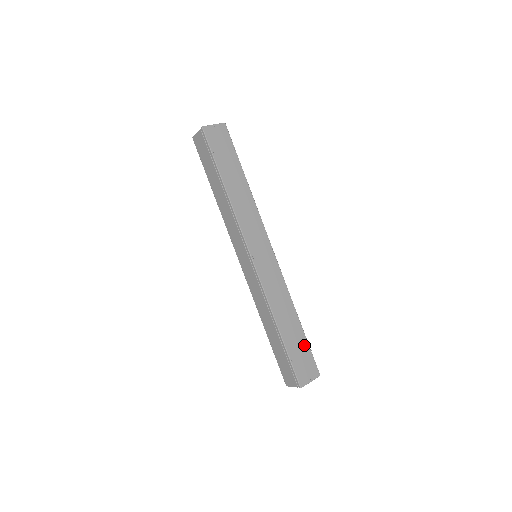
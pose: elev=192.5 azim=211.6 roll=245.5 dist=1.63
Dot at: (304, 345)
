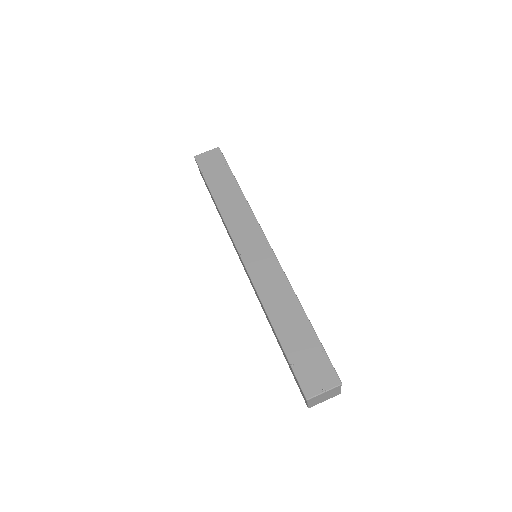
Dot at: (313, 344)
